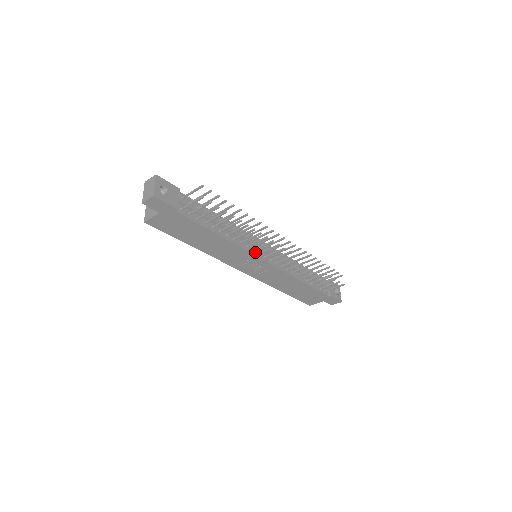
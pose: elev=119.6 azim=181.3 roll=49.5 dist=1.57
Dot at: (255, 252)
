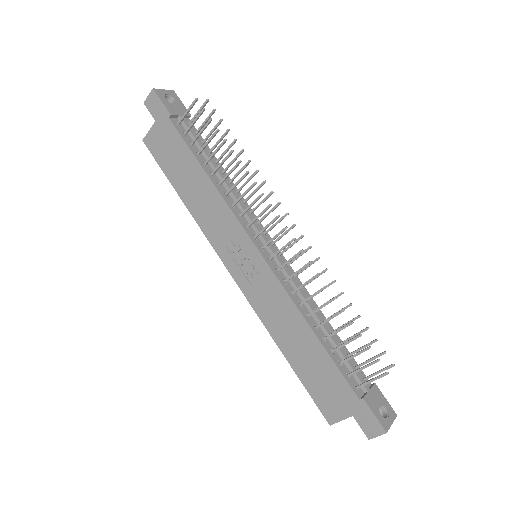
Dot at: (249, 230)
